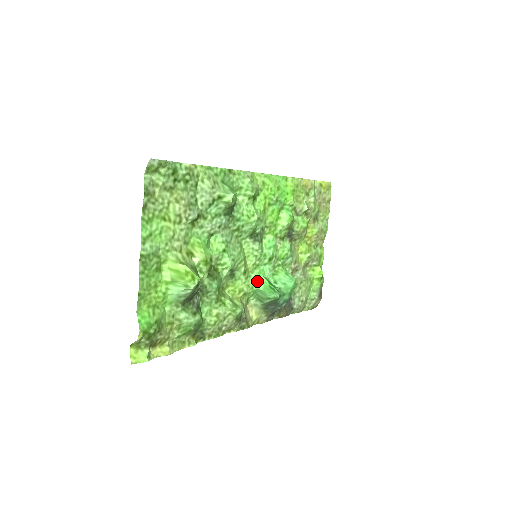
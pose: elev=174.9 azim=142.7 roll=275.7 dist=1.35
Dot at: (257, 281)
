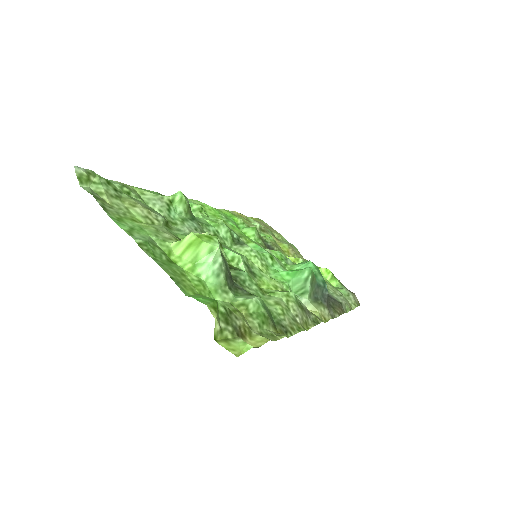
Dot at: (281, 278)
